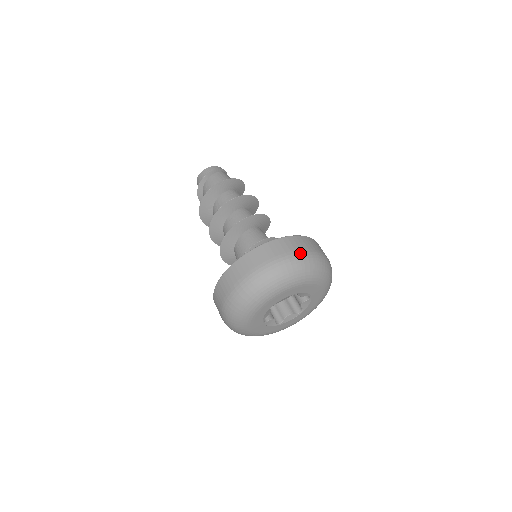
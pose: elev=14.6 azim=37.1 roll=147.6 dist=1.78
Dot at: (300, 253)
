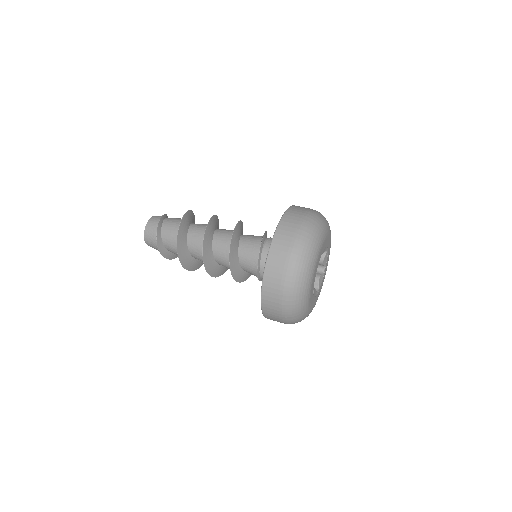
Dot at: occluded
